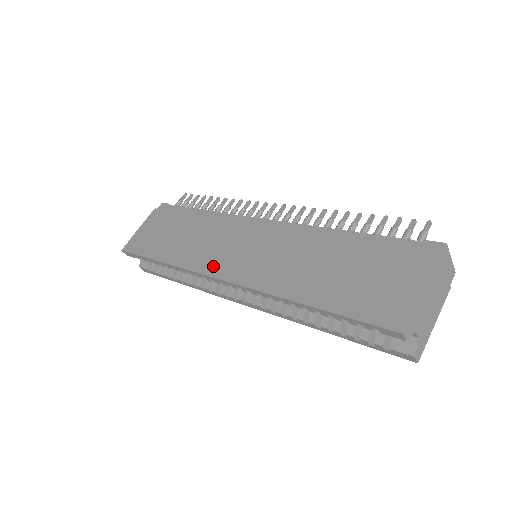
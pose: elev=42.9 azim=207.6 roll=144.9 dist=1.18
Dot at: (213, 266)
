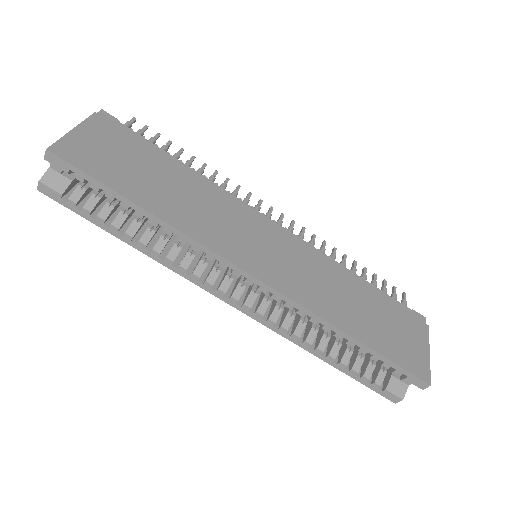
Dot at: (236, 253)
